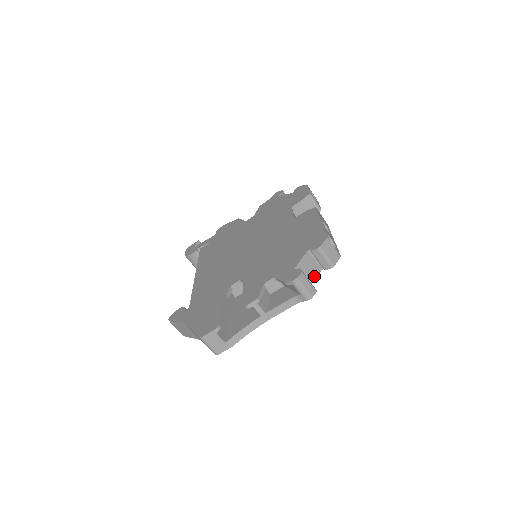
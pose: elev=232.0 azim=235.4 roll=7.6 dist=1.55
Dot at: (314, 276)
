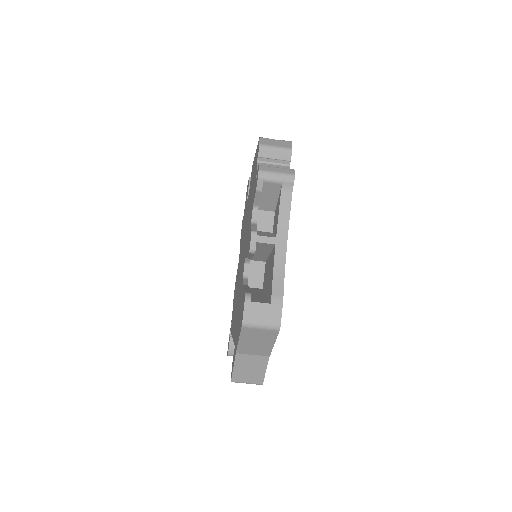
Dot at: occluded
